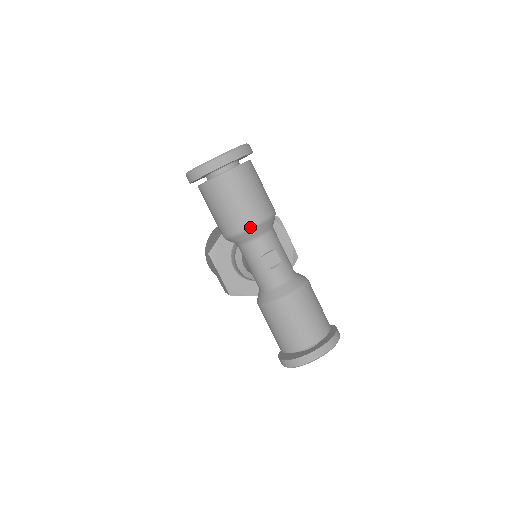
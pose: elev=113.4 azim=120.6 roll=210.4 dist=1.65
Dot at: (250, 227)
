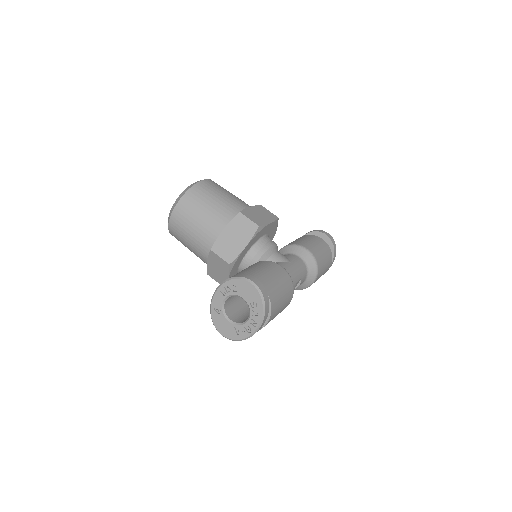
Dot at: occluded
